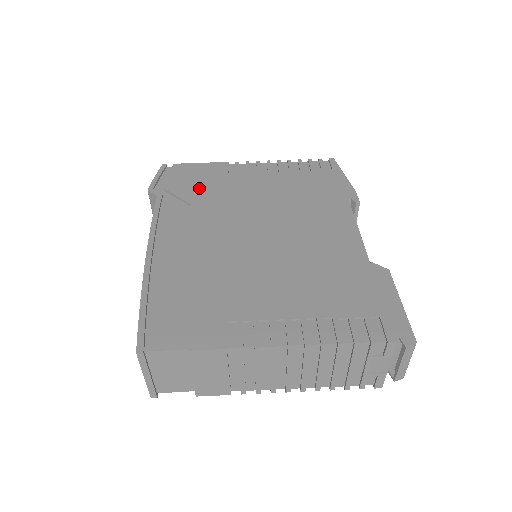
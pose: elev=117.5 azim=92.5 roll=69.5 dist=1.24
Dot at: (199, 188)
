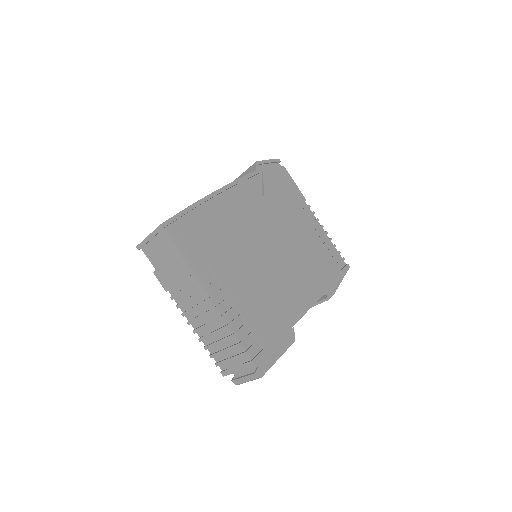
Dot at: (277, 193)
